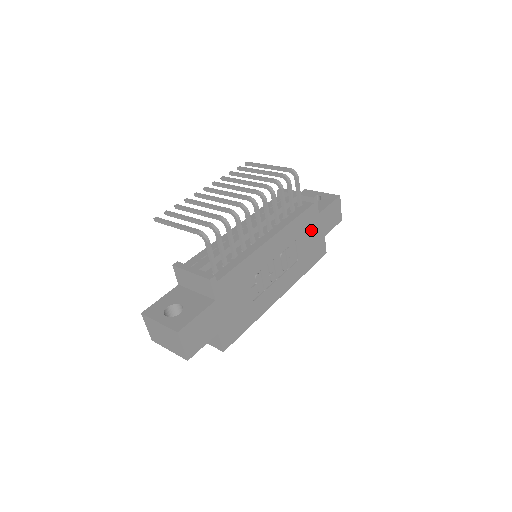
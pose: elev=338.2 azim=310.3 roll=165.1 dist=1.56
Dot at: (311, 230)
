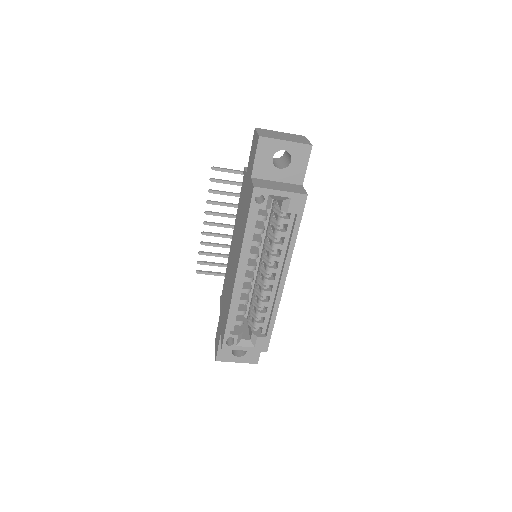
Dot at: occluded
